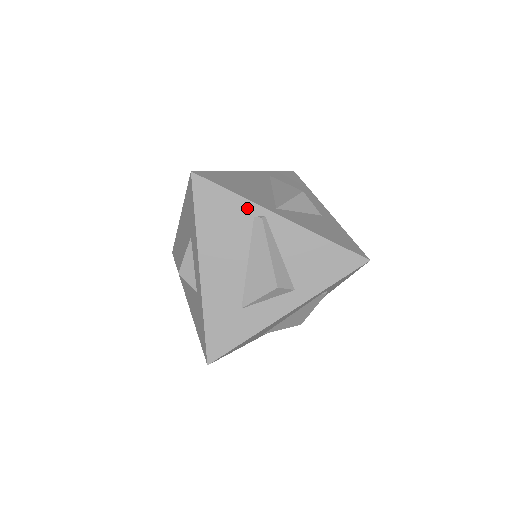
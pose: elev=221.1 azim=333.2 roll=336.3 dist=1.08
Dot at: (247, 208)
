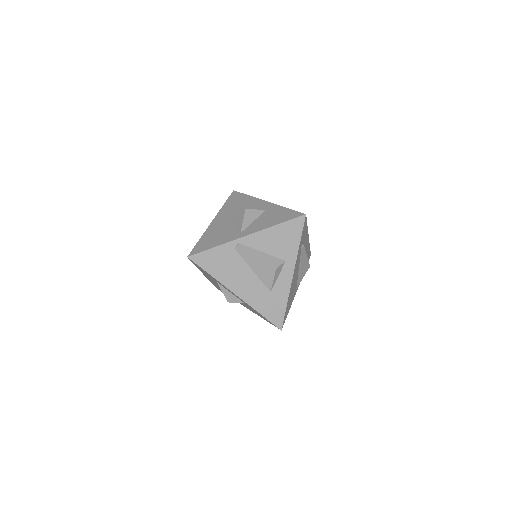
Dot at: (227, 248)
